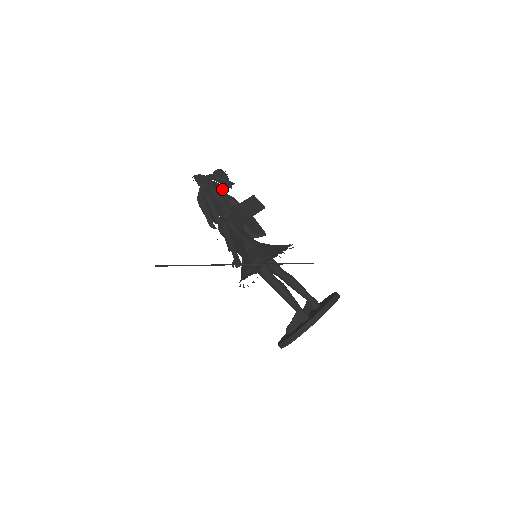
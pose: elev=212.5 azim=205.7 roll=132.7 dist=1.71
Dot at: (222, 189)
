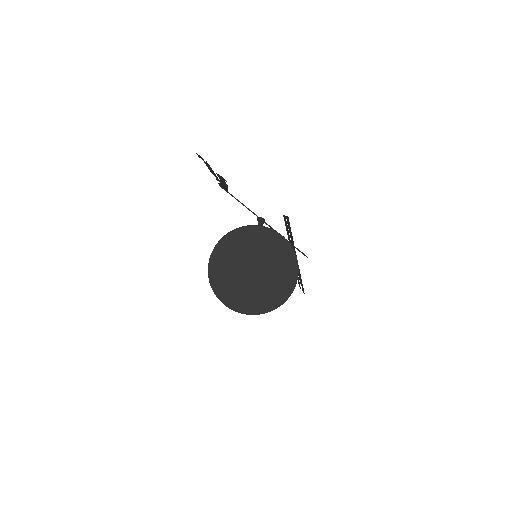
Dot at: occluded
